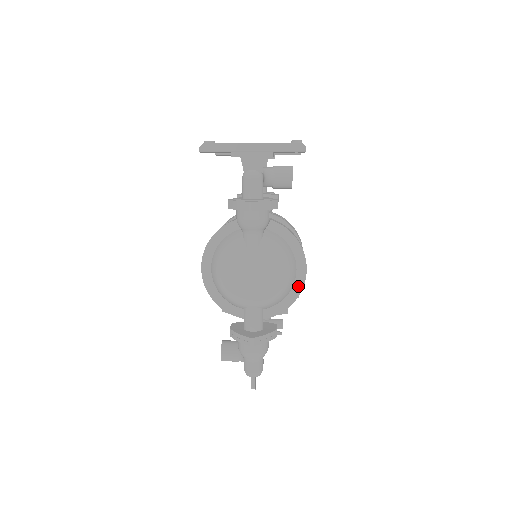
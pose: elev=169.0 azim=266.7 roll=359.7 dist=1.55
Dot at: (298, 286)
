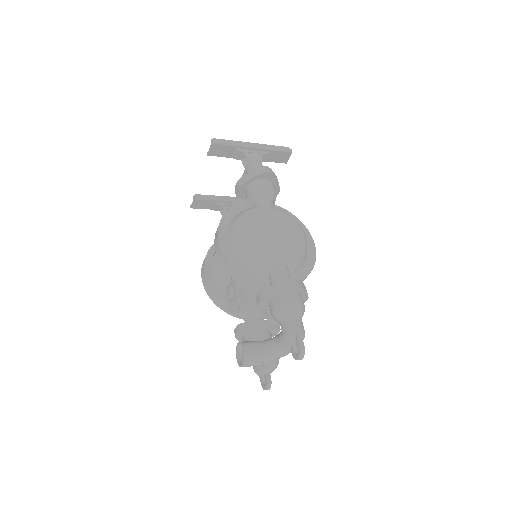
Dot at: (311, 256)
